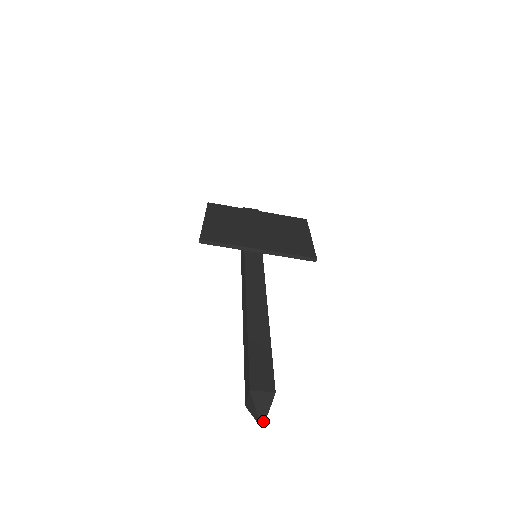
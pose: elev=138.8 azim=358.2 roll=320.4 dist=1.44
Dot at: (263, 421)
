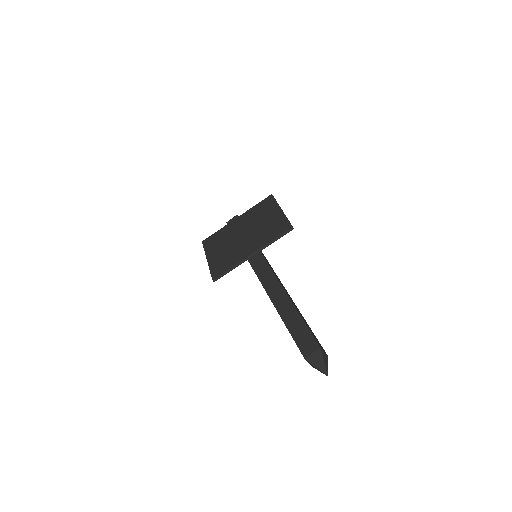
Dot at: (325, 371)
